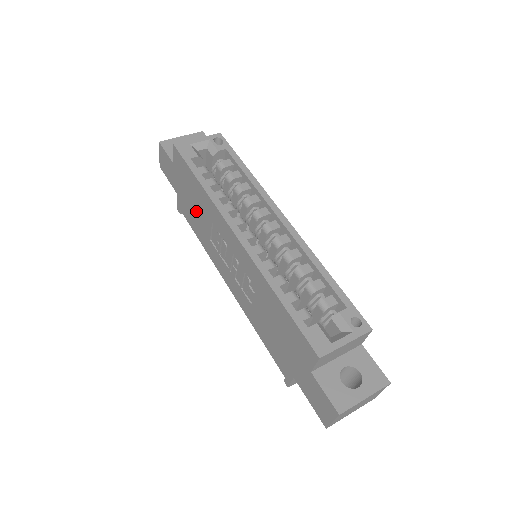
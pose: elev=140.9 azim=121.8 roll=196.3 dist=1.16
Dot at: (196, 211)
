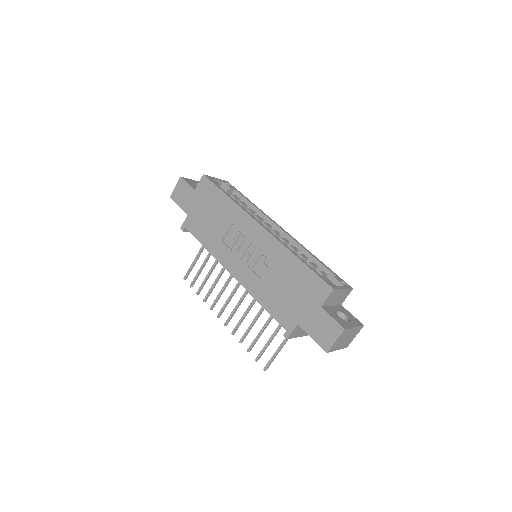
Dot at: (212, 221)
